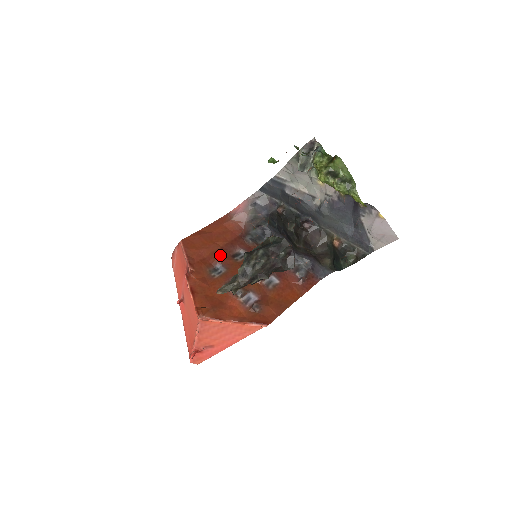
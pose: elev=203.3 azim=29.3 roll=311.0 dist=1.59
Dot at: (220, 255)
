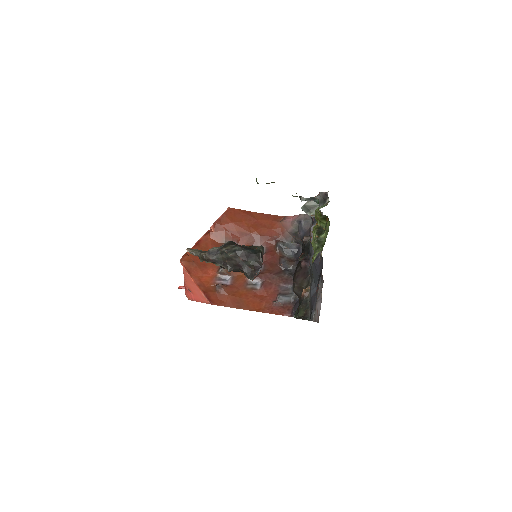
Dot at: (244, 238)
